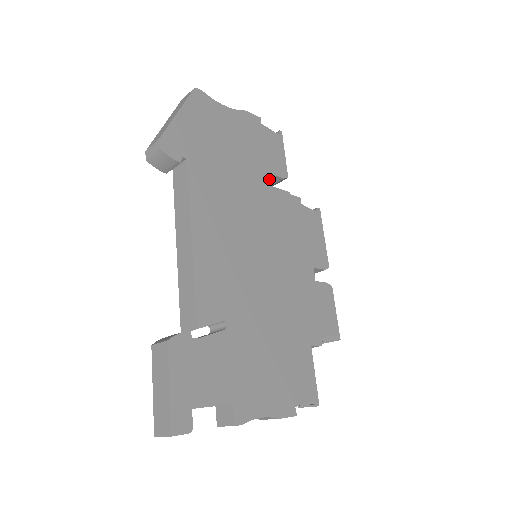
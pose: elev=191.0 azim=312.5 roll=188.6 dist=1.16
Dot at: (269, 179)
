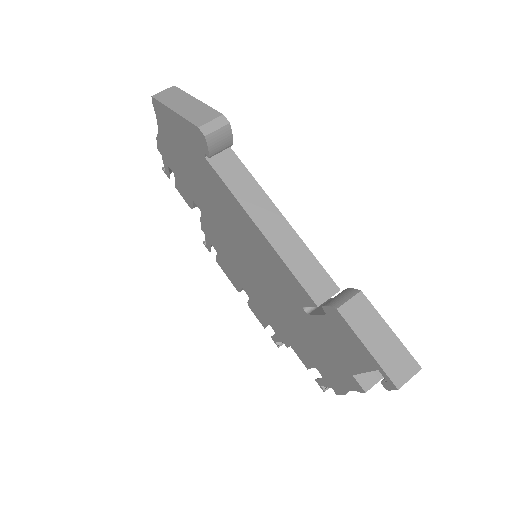
Dot at: occluded
